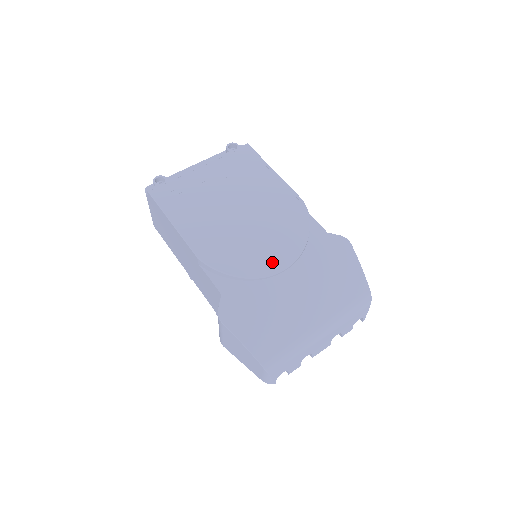
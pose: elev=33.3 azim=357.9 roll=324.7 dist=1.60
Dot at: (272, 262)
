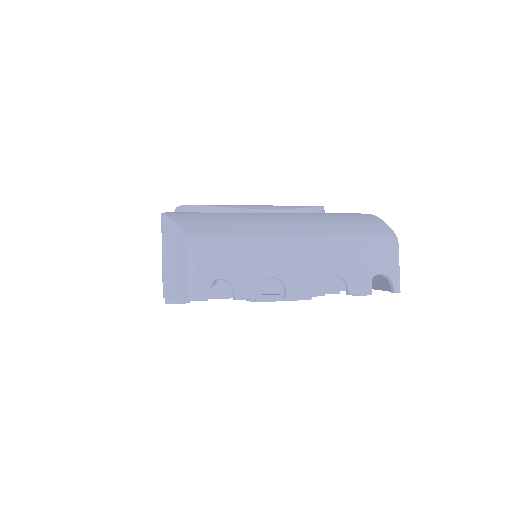
Dot at: (257, 207)
